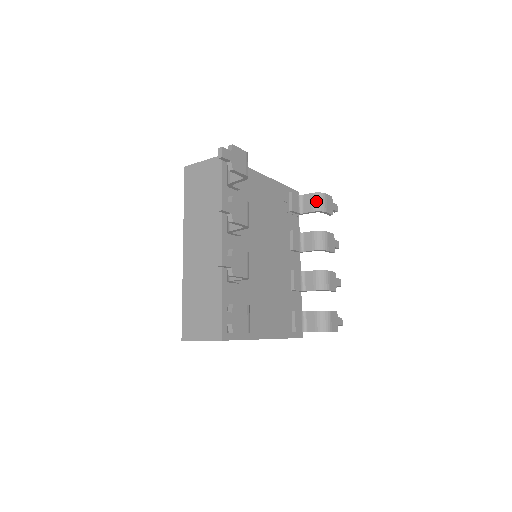
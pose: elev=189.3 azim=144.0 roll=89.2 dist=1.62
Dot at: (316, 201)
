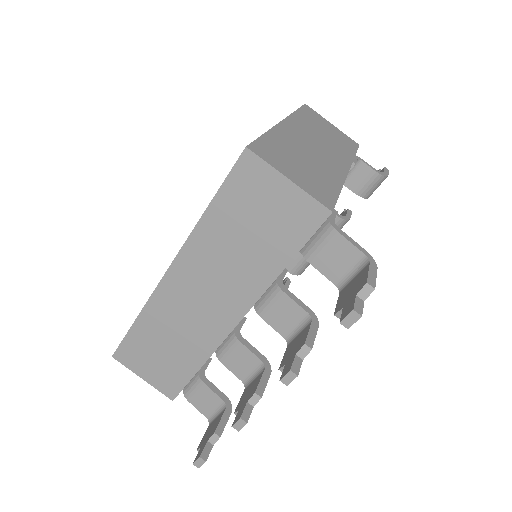
Dot at: (371, 184)
